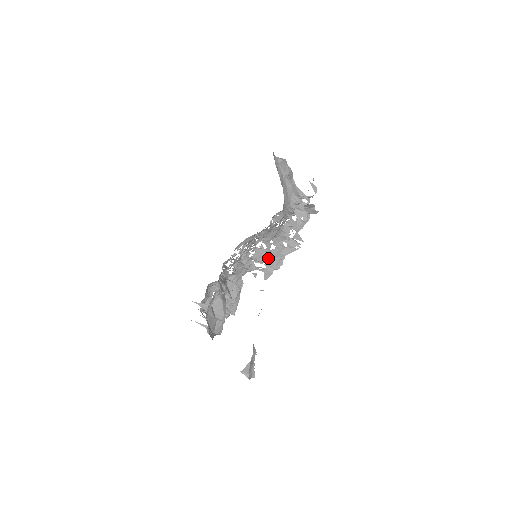
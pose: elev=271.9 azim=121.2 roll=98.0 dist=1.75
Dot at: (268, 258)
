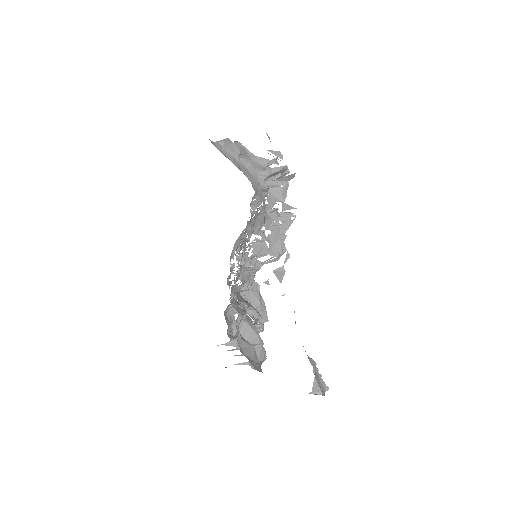
Dot at: (269, 246)
